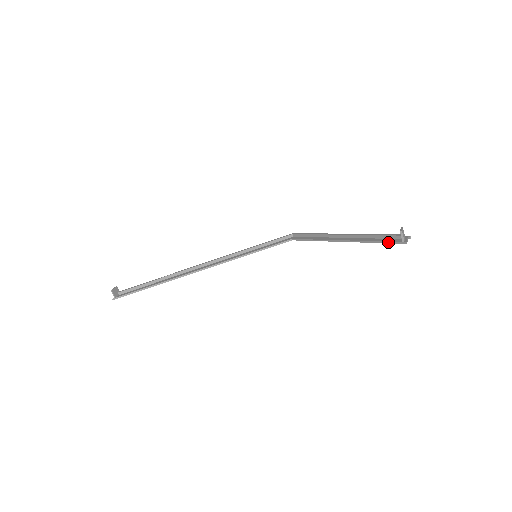
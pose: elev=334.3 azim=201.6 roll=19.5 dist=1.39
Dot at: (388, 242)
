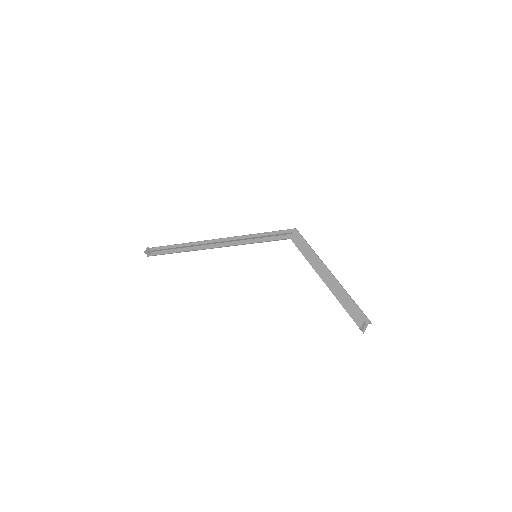
Dot at: occluded
